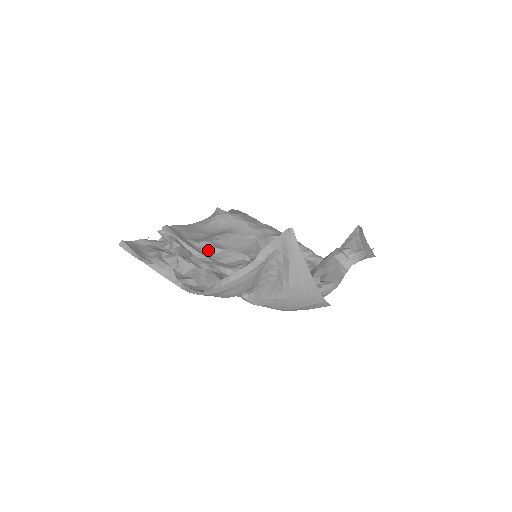
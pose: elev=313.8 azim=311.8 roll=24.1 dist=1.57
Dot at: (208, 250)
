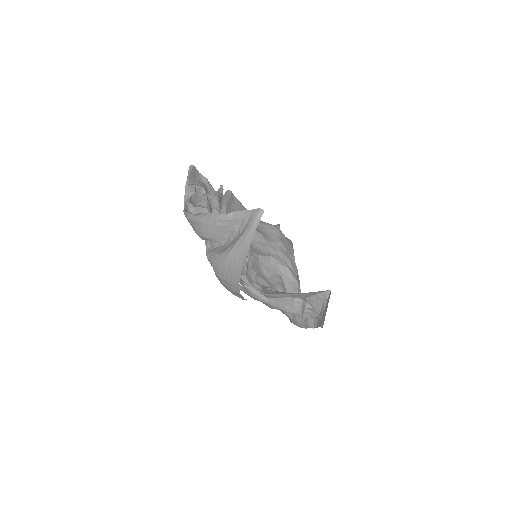
Dot at: occluded
